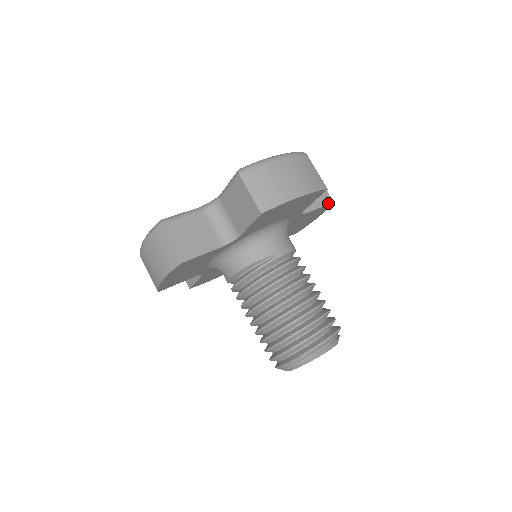
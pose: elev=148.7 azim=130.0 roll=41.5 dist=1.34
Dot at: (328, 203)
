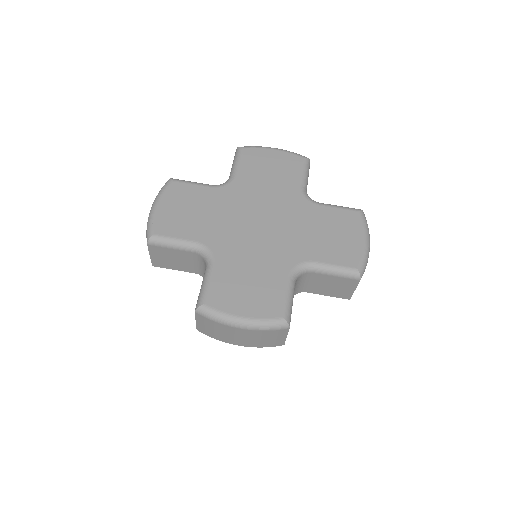
Dot at: (342, 298)
